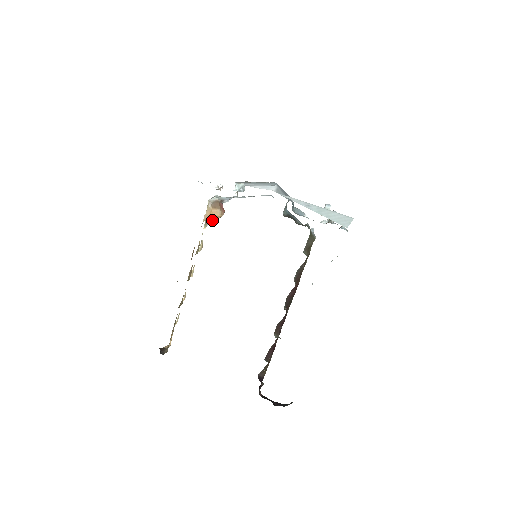
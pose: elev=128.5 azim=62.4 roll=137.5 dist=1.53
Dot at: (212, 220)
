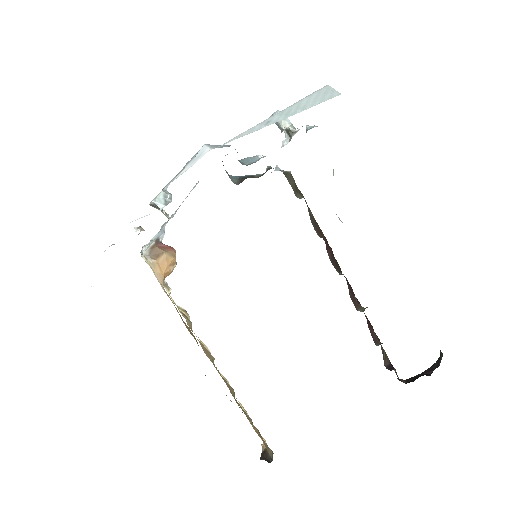
Dot at: (171, 272)
